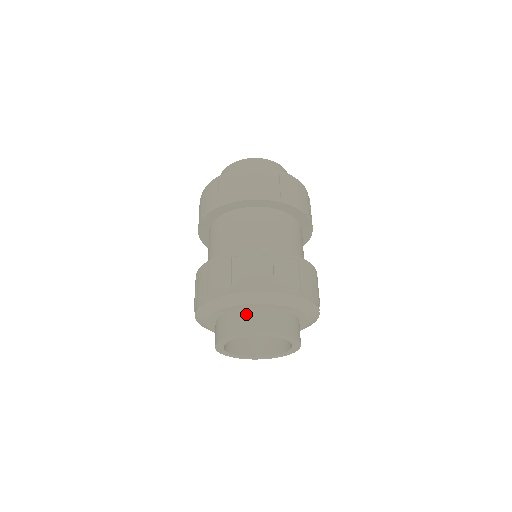
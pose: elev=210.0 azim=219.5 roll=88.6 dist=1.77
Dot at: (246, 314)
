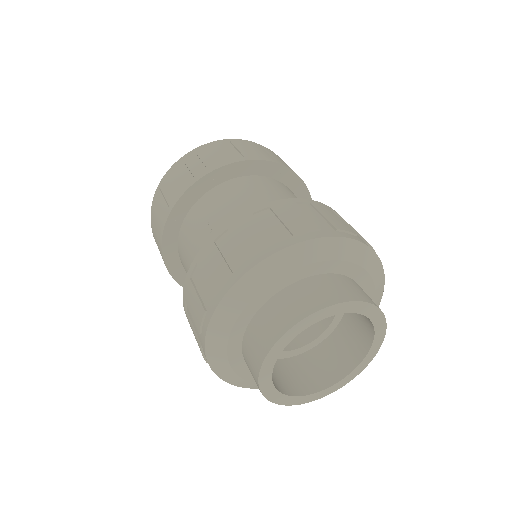
Dot at: (306, 286)
